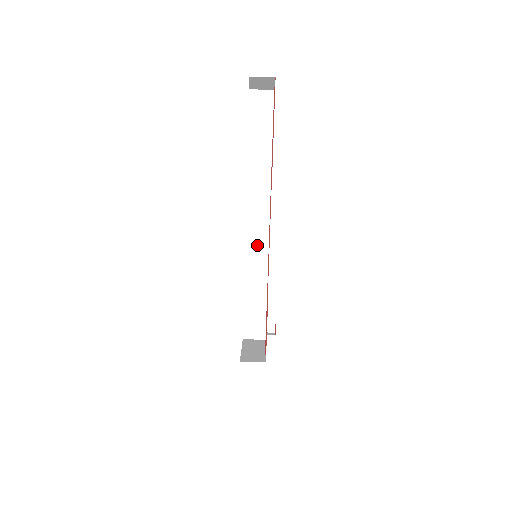
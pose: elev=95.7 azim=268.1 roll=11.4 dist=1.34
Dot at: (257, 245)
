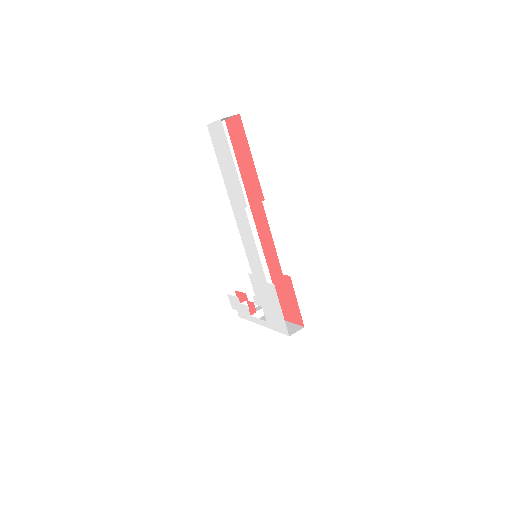
Dot at: occluded
